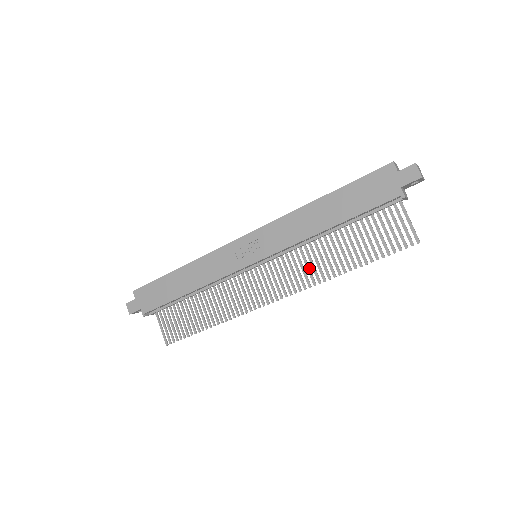
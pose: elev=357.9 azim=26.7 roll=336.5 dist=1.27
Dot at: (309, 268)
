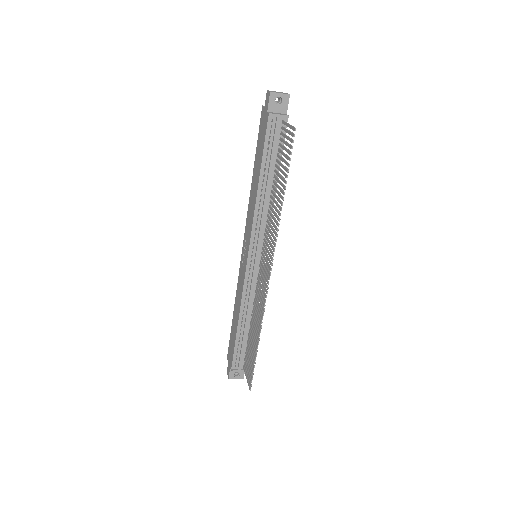
Dot at: (272, 228)
